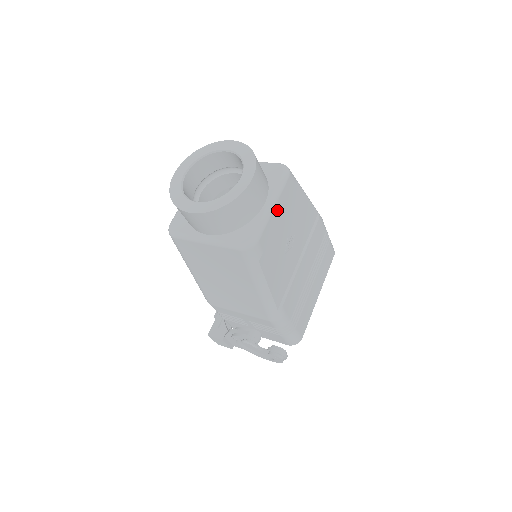
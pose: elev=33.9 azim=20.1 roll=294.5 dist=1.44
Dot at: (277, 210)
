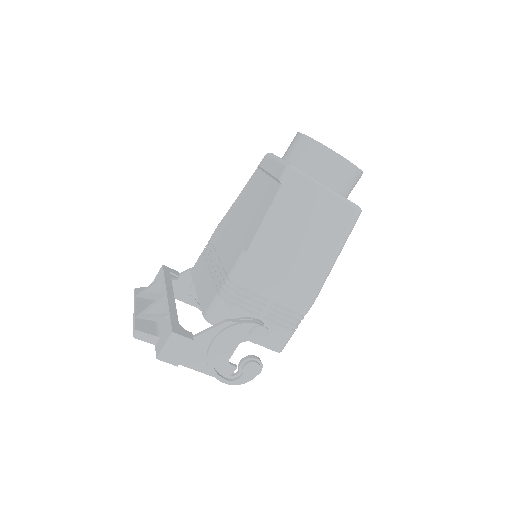
Dot at: occluded
